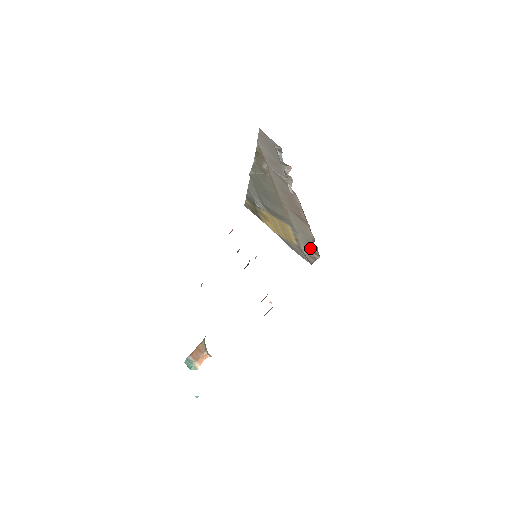
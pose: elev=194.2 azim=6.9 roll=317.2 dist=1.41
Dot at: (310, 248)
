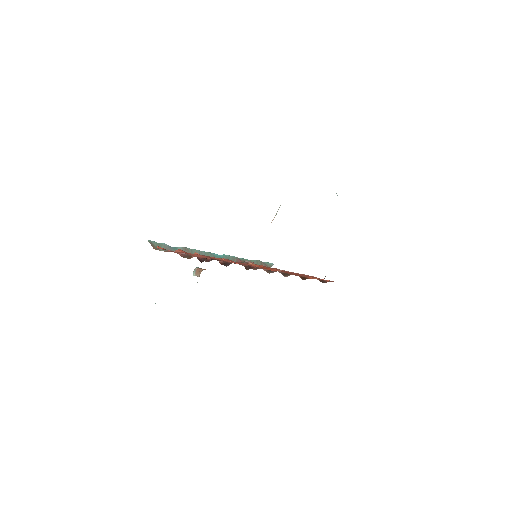
Dot at: occluded
